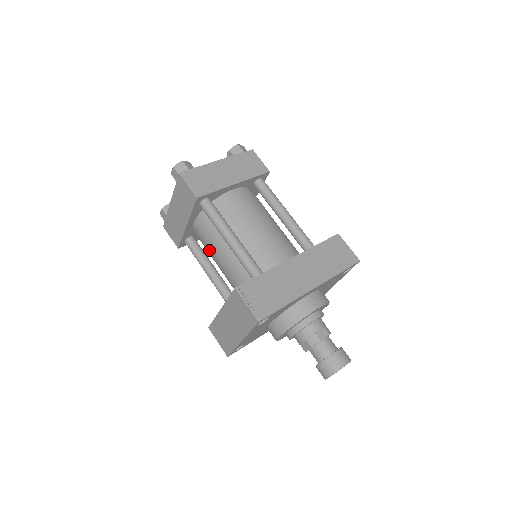
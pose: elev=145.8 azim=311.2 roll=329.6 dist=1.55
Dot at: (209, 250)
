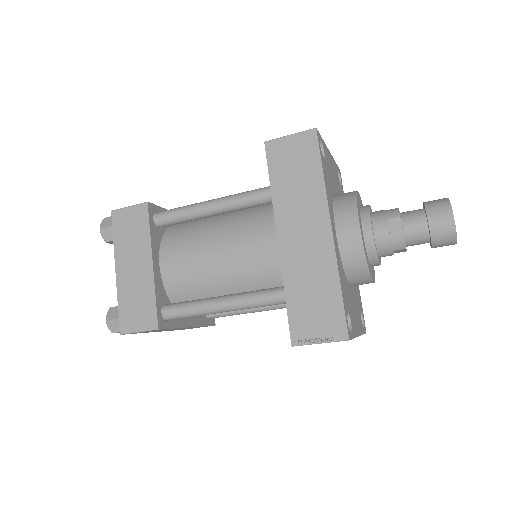
Dot at: occluded
